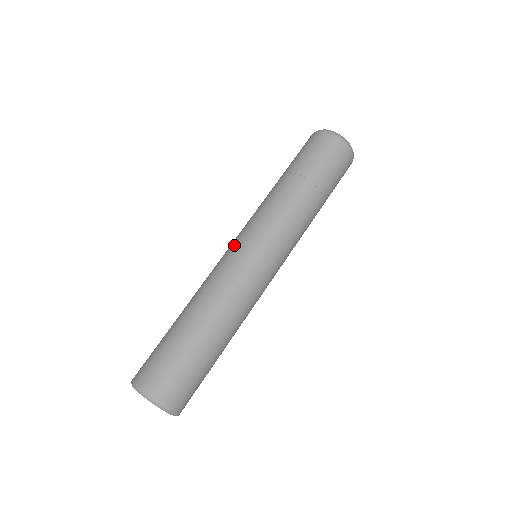
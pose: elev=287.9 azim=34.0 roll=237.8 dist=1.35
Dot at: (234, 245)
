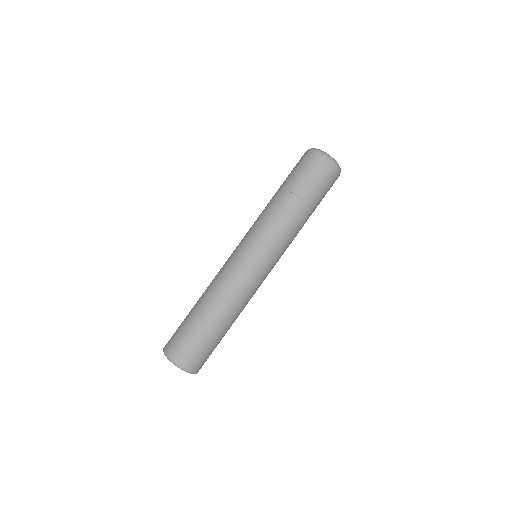
Dot at: (246, 256)
